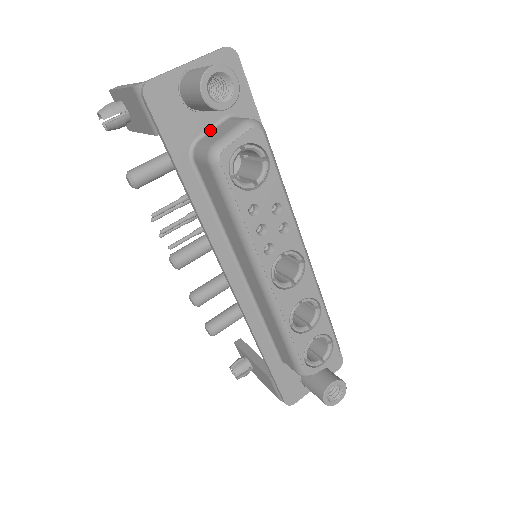
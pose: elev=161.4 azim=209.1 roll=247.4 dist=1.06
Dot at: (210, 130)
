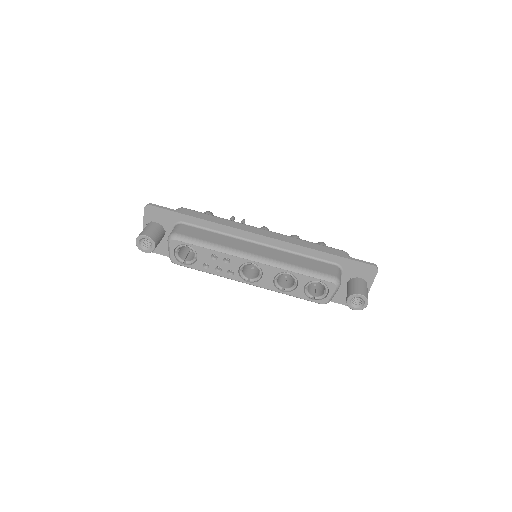
Dot at: occluded
